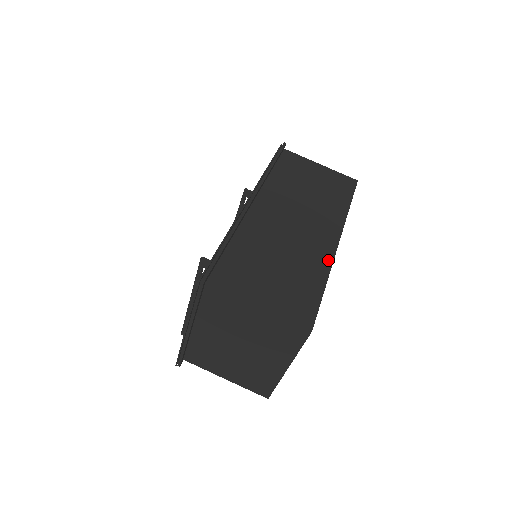
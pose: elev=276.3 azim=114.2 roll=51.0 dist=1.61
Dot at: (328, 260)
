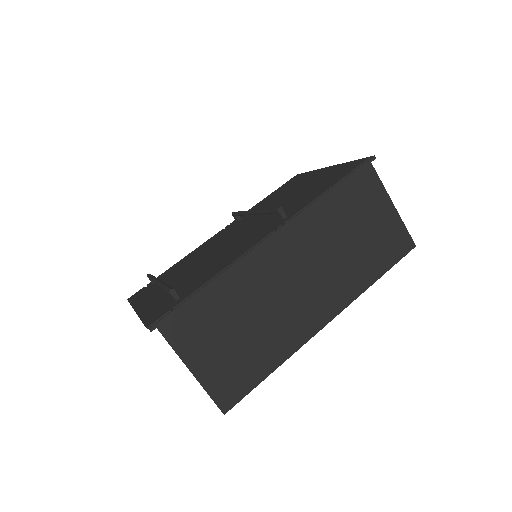
Dot at: (299, 342)
